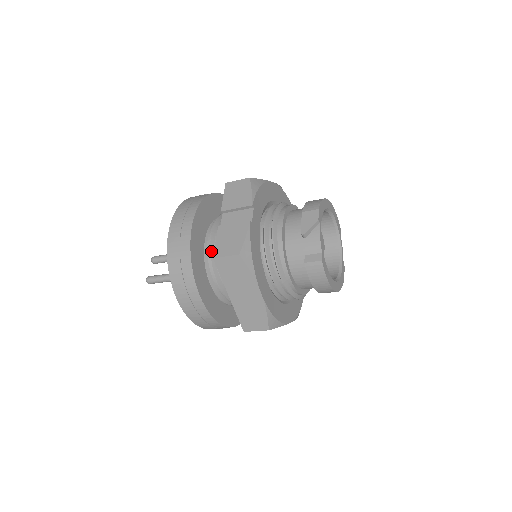
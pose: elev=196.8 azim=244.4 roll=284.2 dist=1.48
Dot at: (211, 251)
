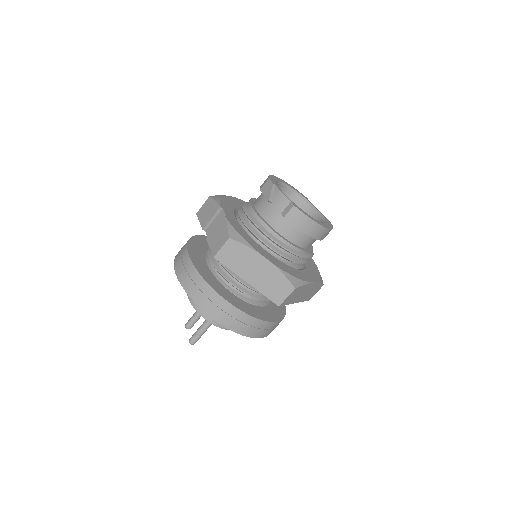
Dot at: (216, 266)
